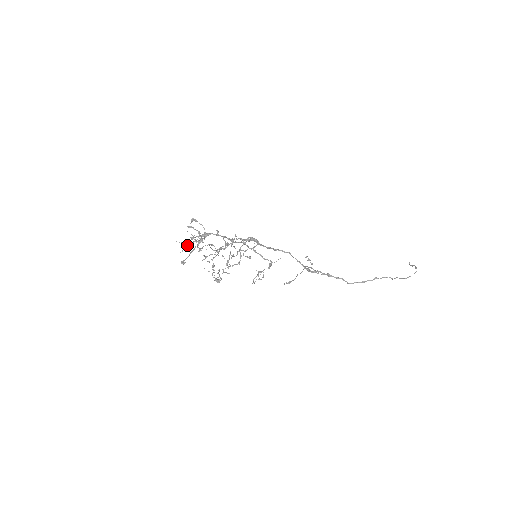
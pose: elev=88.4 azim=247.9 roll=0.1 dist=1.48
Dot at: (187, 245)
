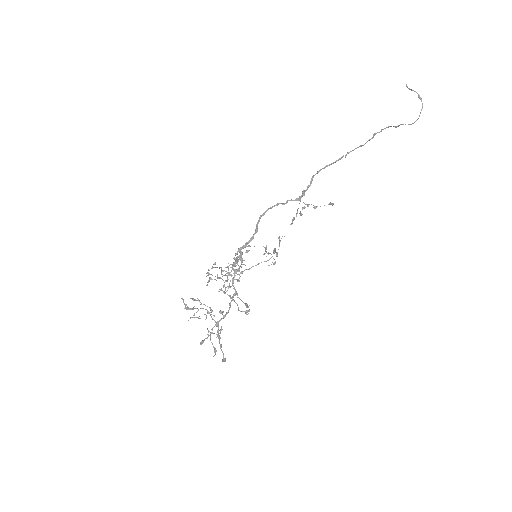
Dot at: (214, 352)
